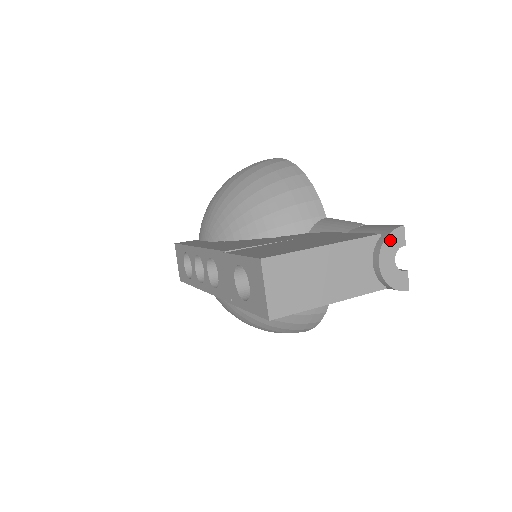
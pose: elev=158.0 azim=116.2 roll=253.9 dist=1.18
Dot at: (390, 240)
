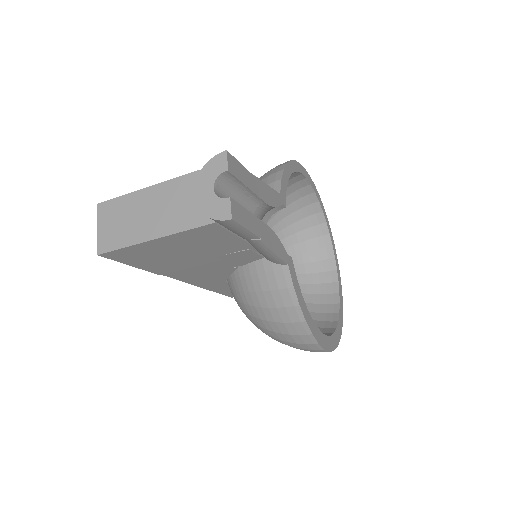
Dot at: (209, 168)
